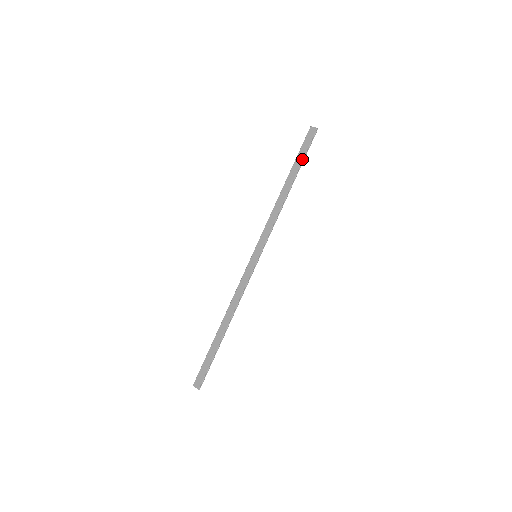
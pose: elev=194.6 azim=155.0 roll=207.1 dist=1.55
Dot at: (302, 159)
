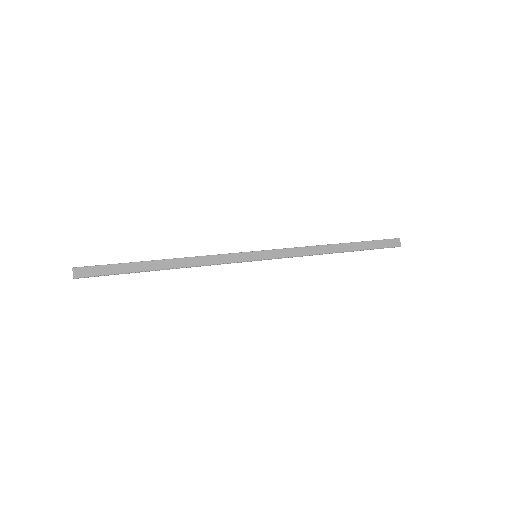
Dot at: (369, 248)
